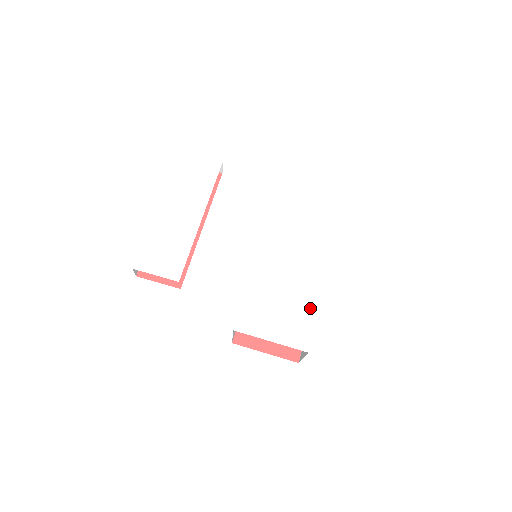
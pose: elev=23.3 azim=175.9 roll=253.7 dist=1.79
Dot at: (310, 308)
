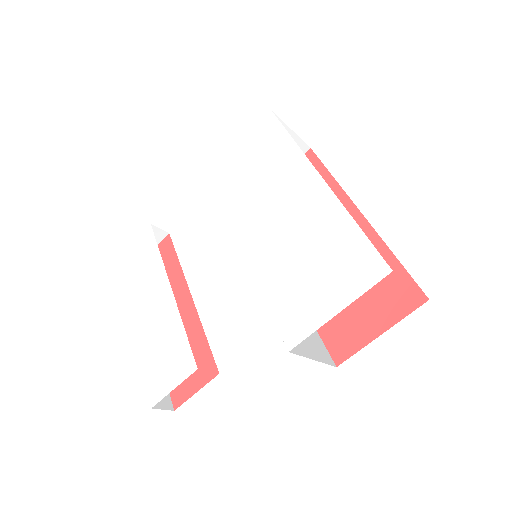
Dot at: (341, 227)
